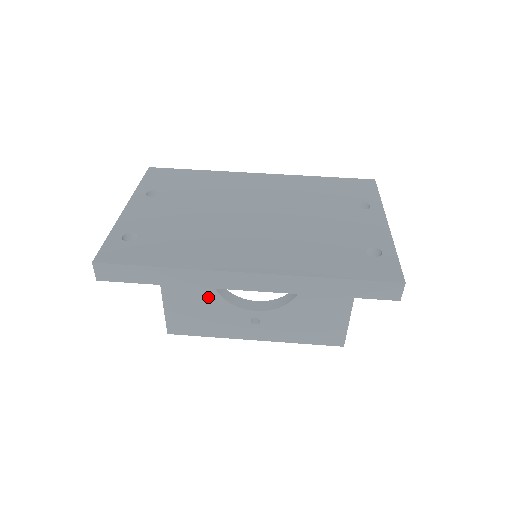
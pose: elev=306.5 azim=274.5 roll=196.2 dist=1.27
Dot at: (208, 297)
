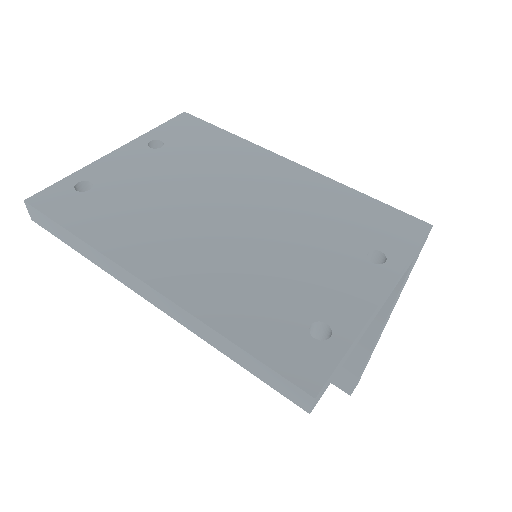
Dot at: occluded
